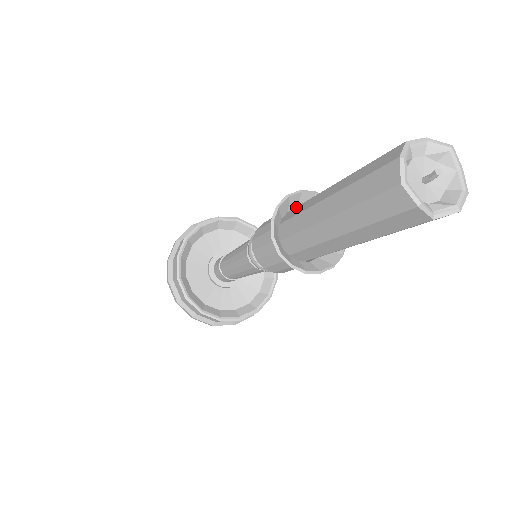
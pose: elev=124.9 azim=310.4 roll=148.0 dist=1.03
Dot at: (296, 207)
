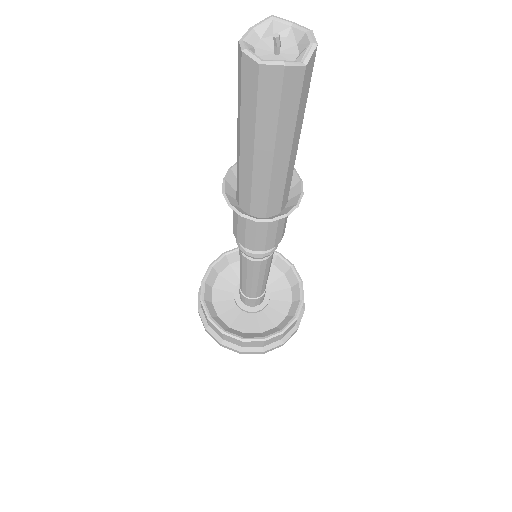
Dot at: occluded
